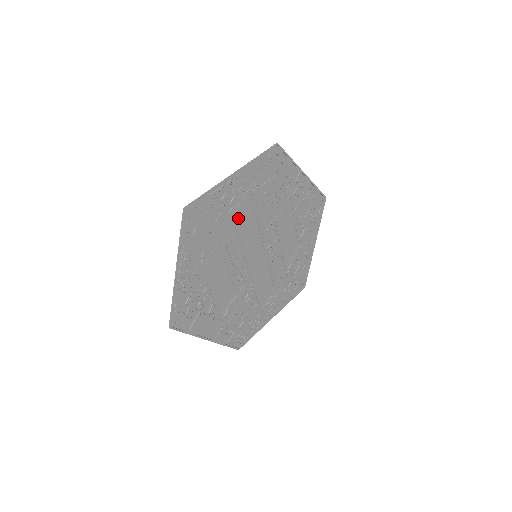
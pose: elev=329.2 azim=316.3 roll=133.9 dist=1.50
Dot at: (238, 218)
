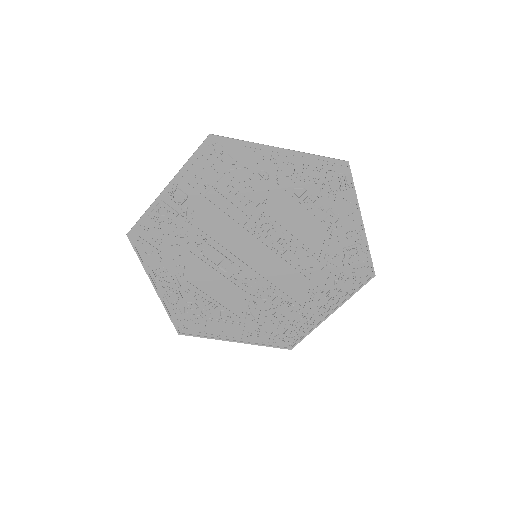
Dot at: (202, 225)
